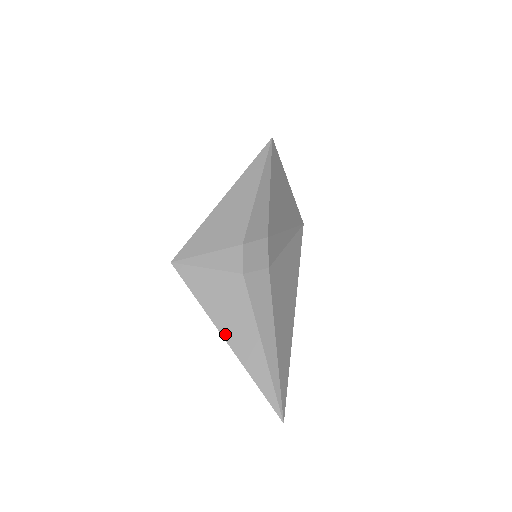
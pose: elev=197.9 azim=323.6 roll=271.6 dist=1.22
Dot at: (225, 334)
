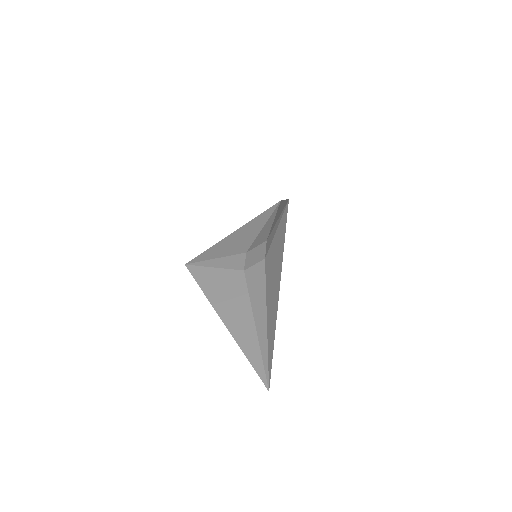
Dot at: (222, 316)
